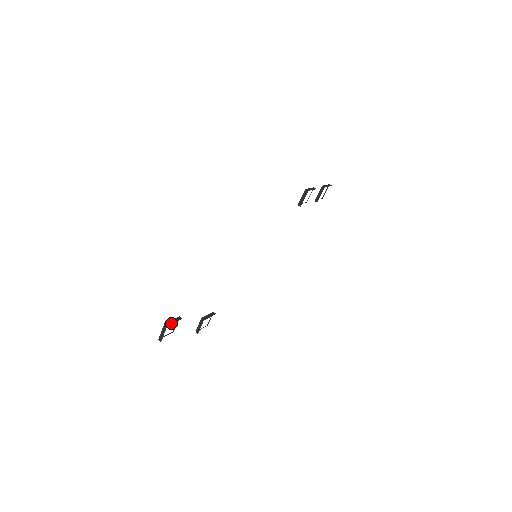
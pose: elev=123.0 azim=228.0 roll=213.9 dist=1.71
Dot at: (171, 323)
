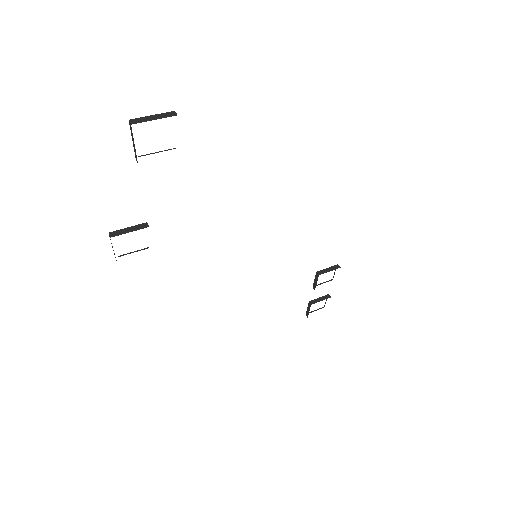
Dot at: occluded
